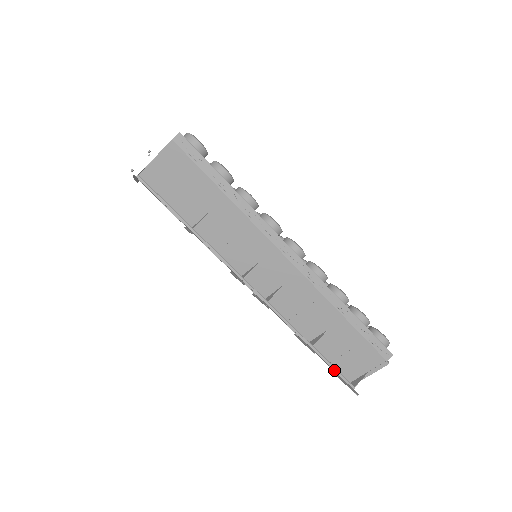
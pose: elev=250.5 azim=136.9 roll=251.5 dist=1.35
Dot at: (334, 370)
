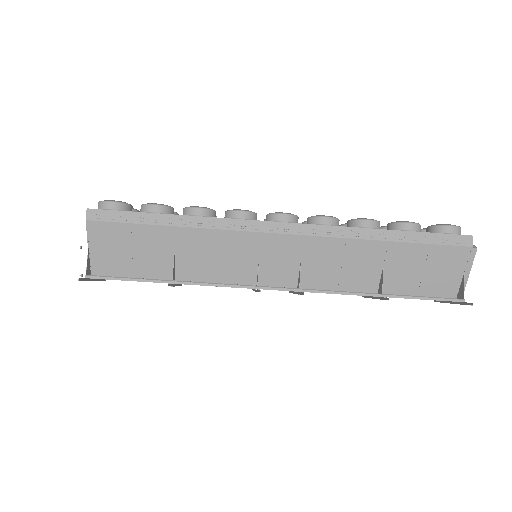
Dot at: occluded
